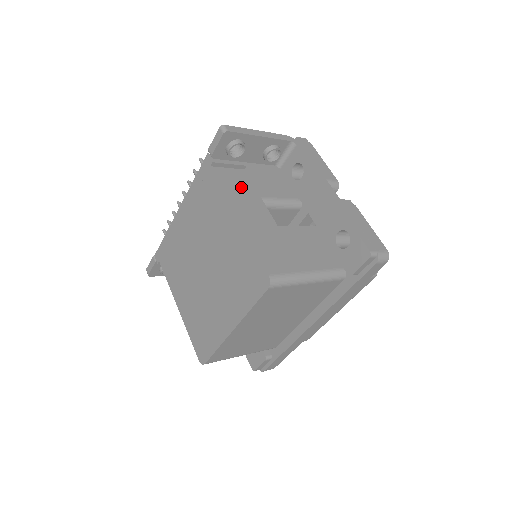
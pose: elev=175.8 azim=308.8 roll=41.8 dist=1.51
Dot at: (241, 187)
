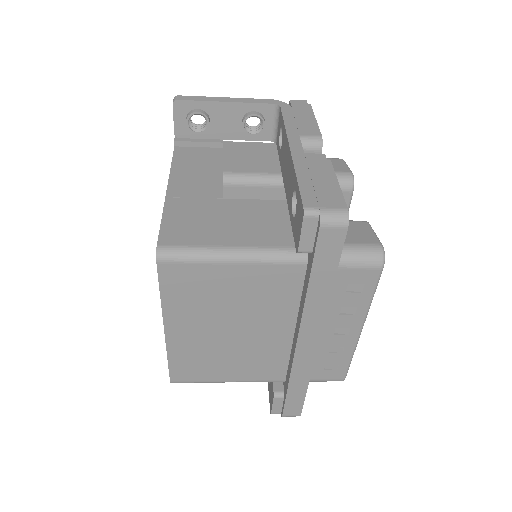
Dot at: (201, 163)
